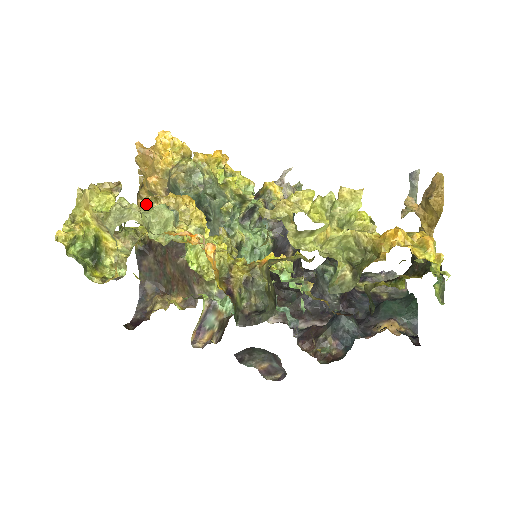
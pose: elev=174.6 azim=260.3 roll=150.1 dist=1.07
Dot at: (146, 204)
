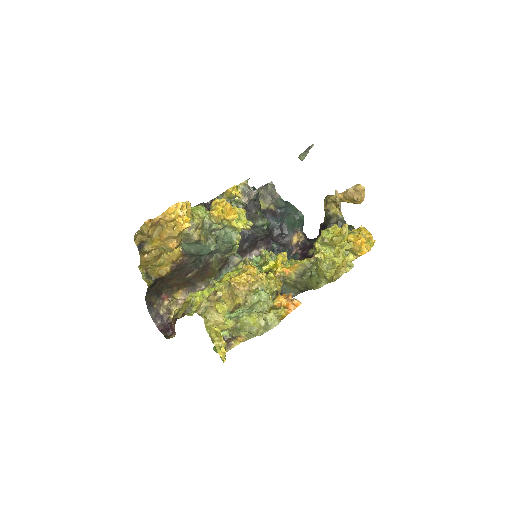
Dot at: (156, 257)
